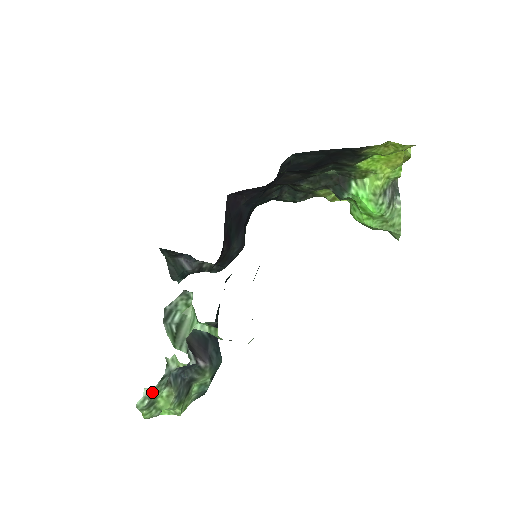
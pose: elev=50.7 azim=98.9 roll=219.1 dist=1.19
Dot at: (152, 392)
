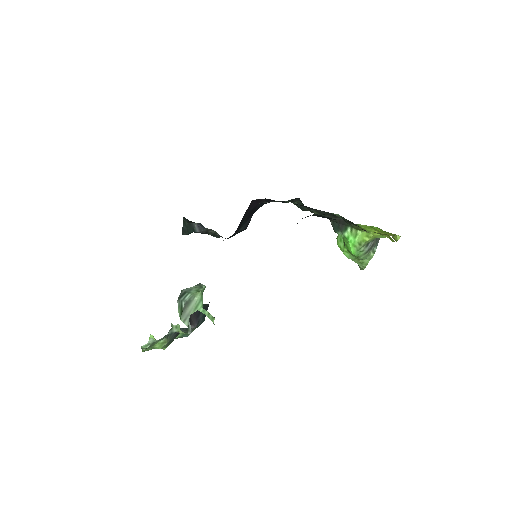
Dot at: (155, 342)
